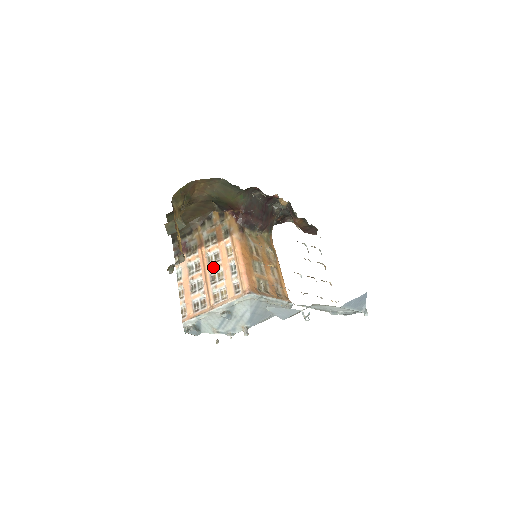
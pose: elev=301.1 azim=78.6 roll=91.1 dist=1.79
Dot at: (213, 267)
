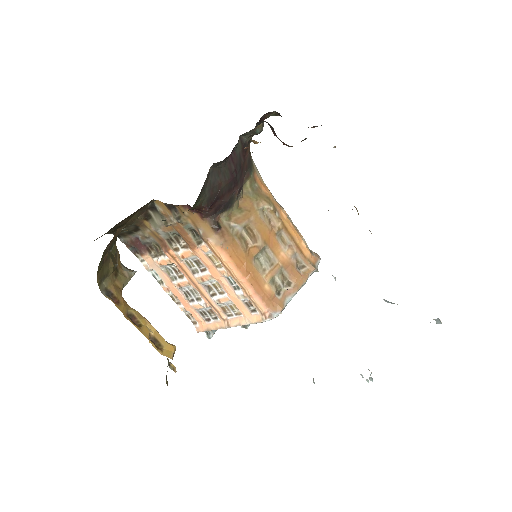
Dot at: (201, 278)
